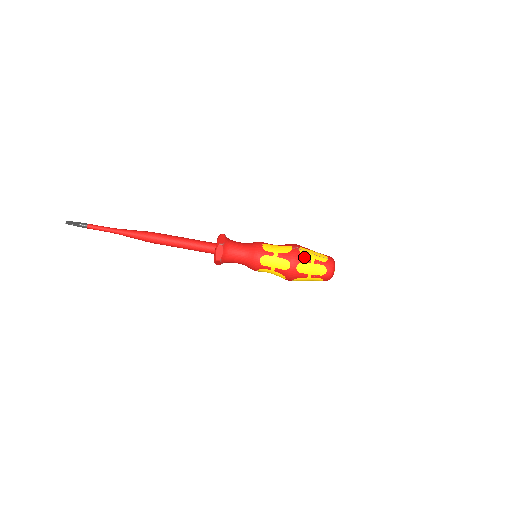
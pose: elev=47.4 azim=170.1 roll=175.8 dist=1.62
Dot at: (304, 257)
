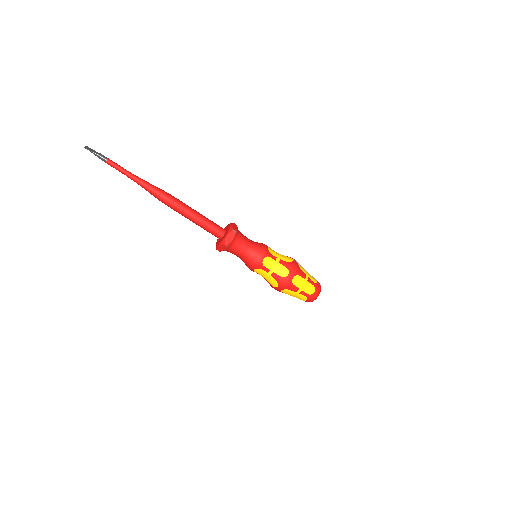
Dot at: (301, 271)
